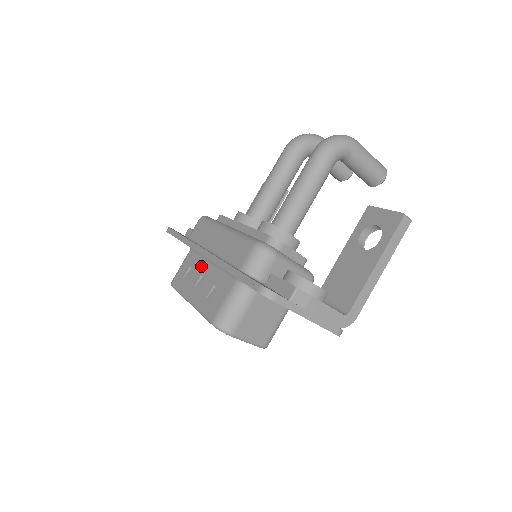
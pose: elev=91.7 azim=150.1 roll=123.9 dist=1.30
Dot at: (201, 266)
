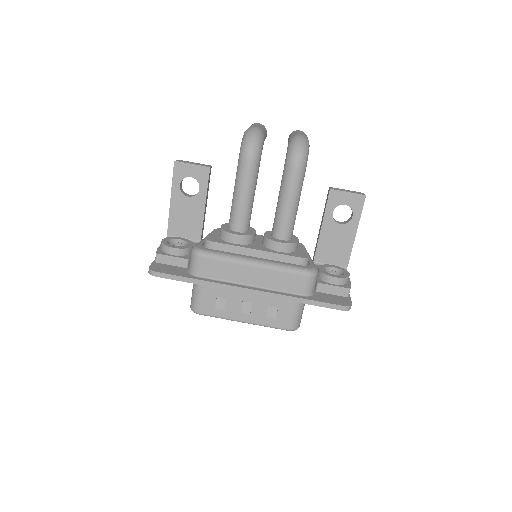
Dot at: (236, 295)
